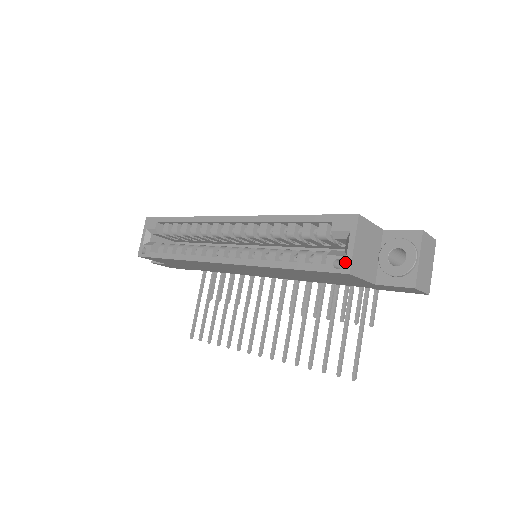
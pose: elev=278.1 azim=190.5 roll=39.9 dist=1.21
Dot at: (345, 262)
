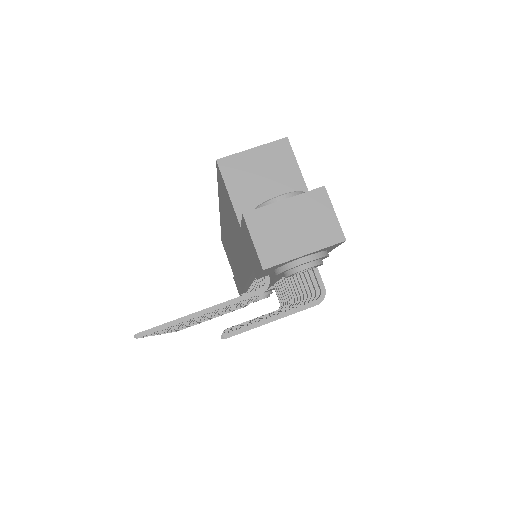
Dot at: (230, 158)
